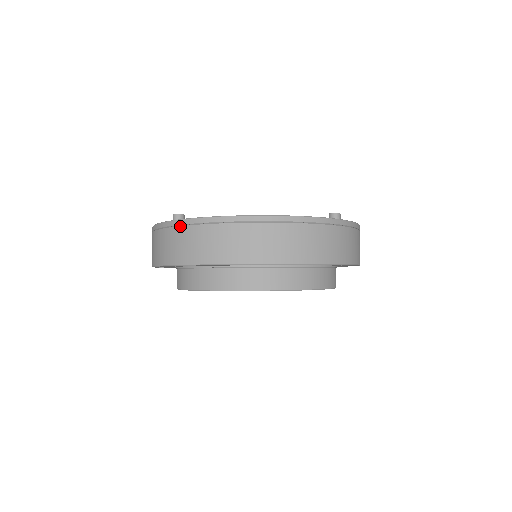
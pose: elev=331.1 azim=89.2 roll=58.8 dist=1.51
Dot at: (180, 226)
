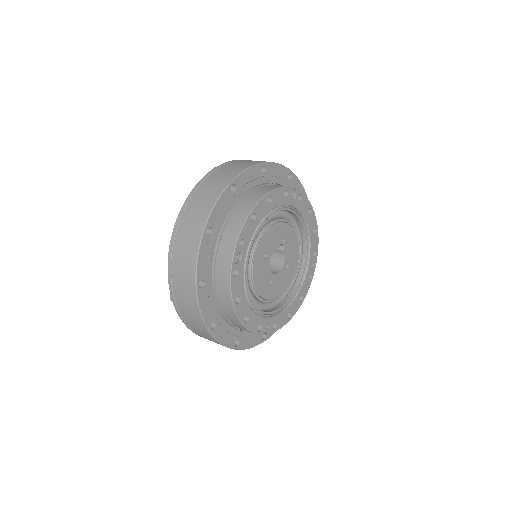
Dot at: (229, 163)
